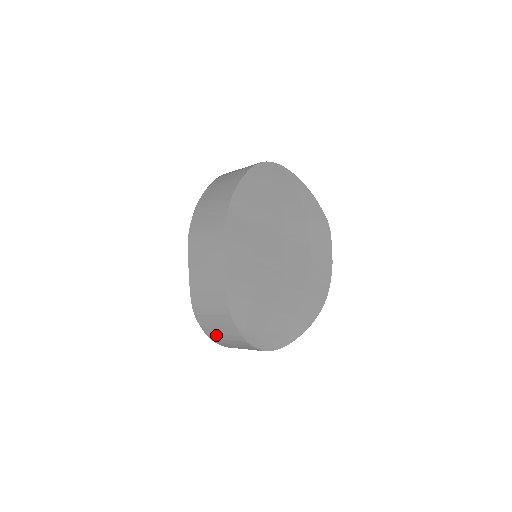
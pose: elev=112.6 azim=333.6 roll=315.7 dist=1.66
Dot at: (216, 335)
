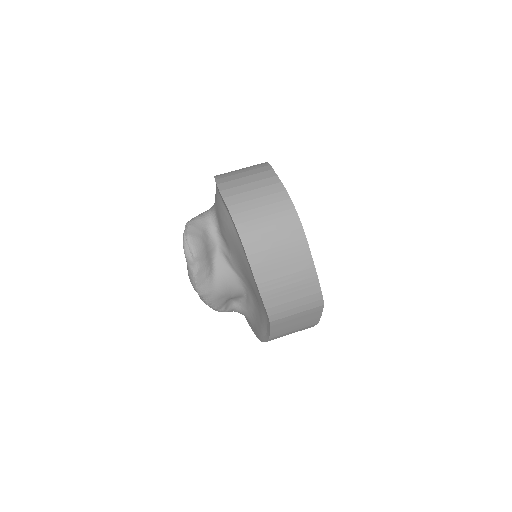
Dot at: occluded
